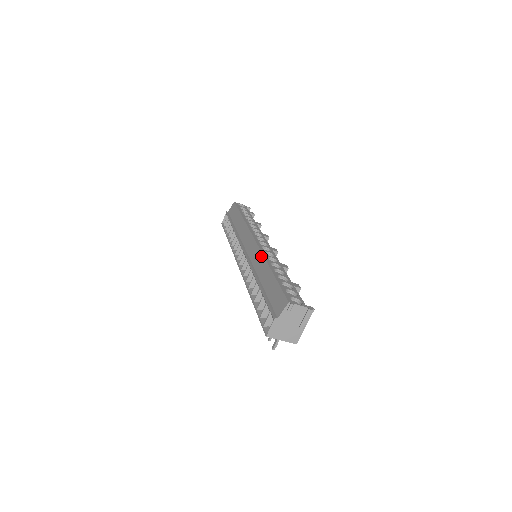
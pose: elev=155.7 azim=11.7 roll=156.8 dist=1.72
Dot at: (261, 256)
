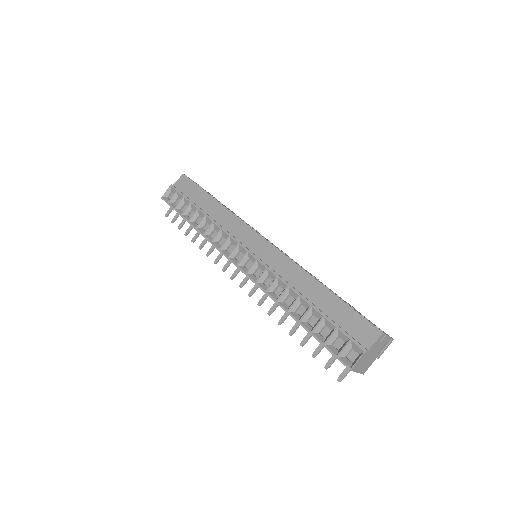
Dot at: (291, 263)
